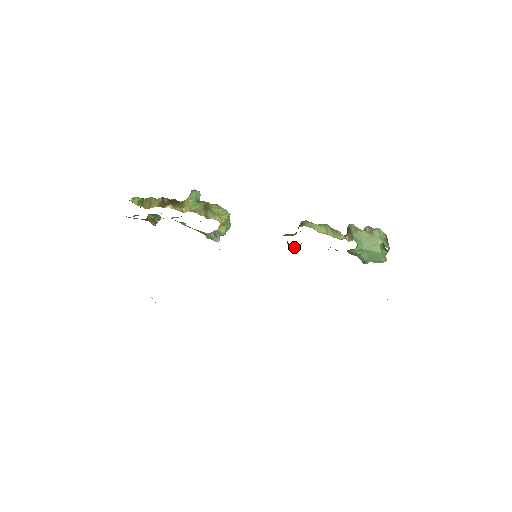
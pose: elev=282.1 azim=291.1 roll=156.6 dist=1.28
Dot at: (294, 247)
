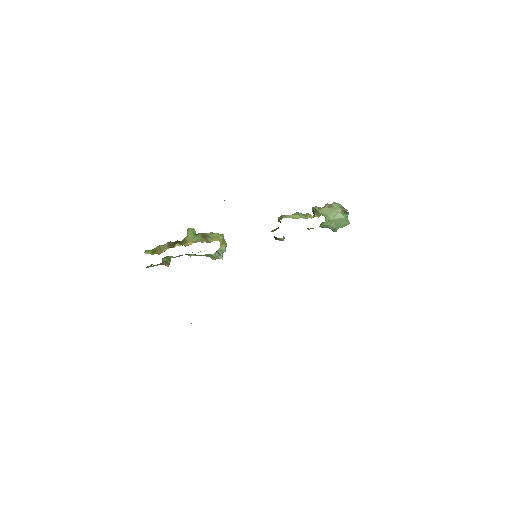
Dot at: (281, 238)
